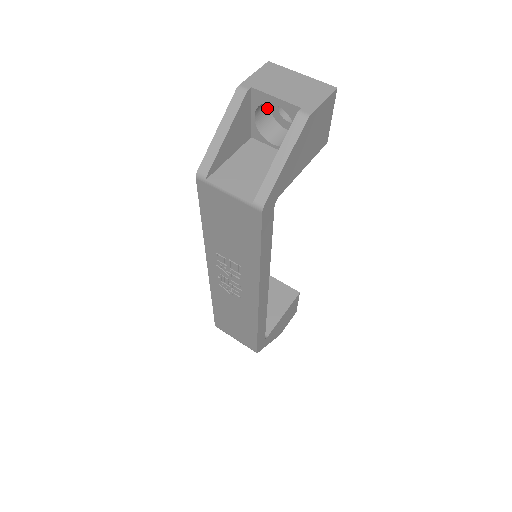
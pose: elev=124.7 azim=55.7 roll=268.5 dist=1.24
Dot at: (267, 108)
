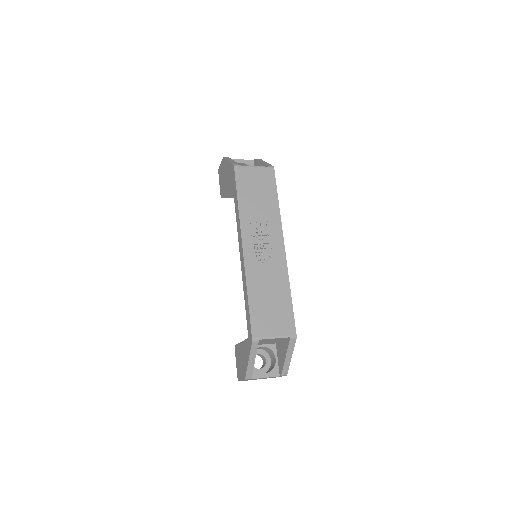
Dot at: occluded
